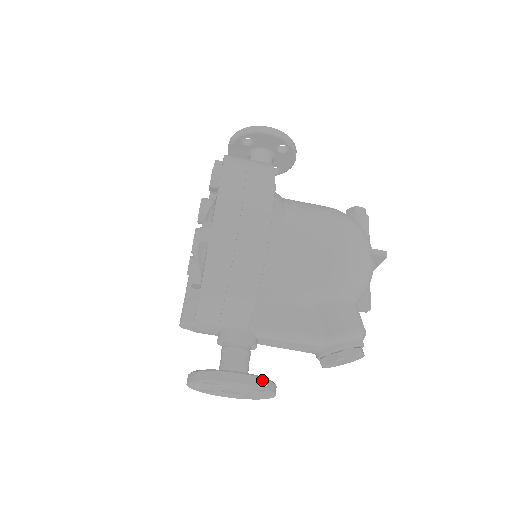
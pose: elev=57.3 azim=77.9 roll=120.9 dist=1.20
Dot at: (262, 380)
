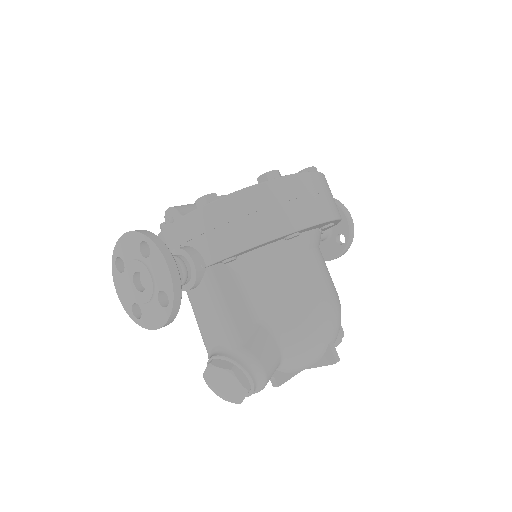
Dot at: (180, 293)
